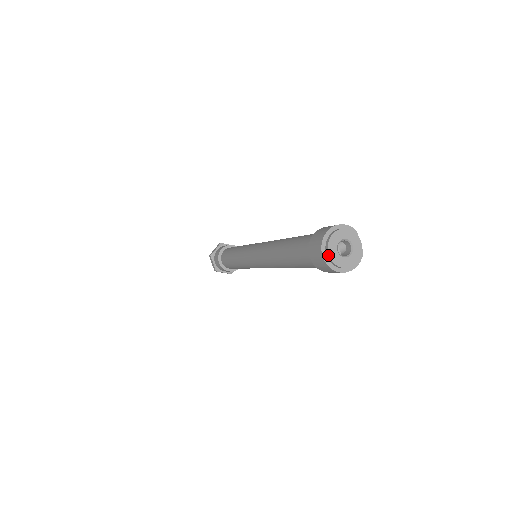
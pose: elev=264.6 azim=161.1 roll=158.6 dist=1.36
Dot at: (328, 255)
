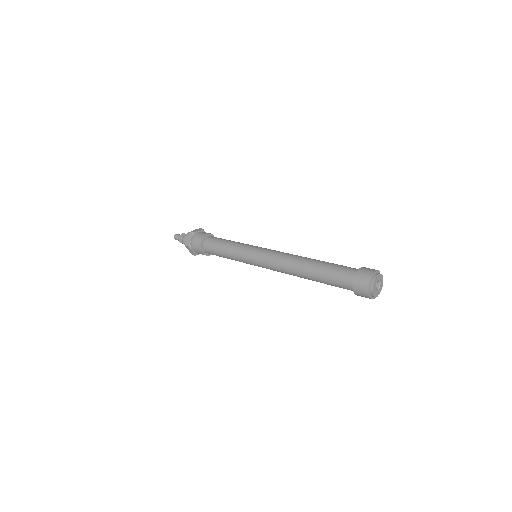
Dot at: (372, 295)
